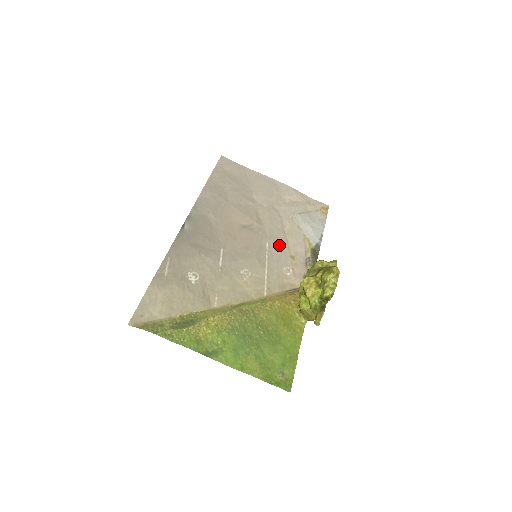
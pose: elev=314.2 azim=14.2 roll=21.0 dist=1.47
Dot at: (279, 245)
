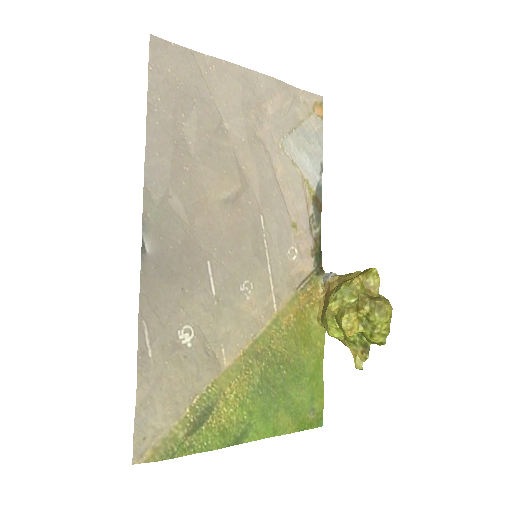
Dot at: (276, 213)
